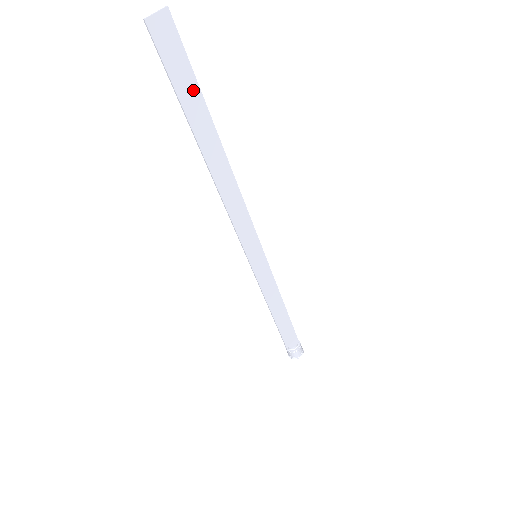
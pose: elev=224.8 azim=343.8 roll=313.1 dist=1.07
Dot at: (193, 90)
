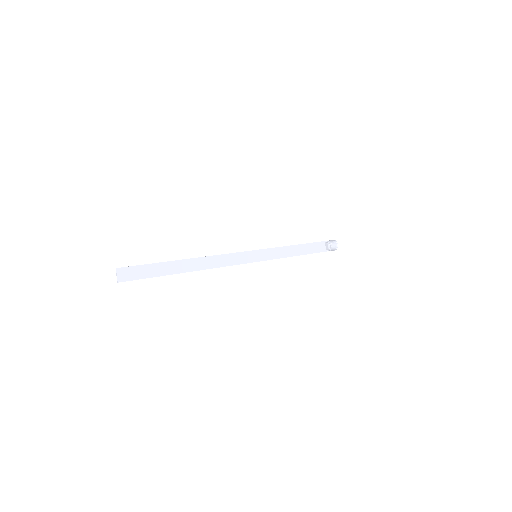
Dot at: (155, 267)
